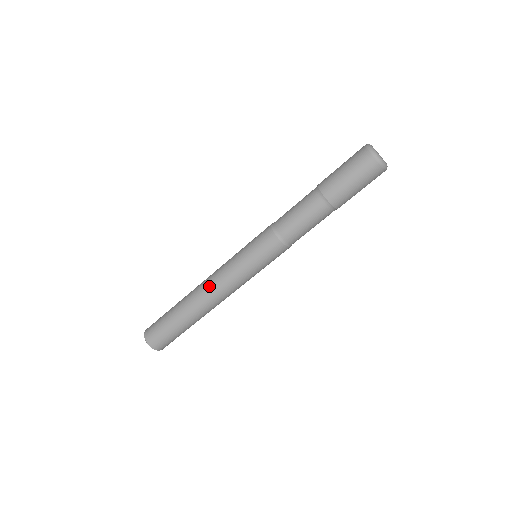
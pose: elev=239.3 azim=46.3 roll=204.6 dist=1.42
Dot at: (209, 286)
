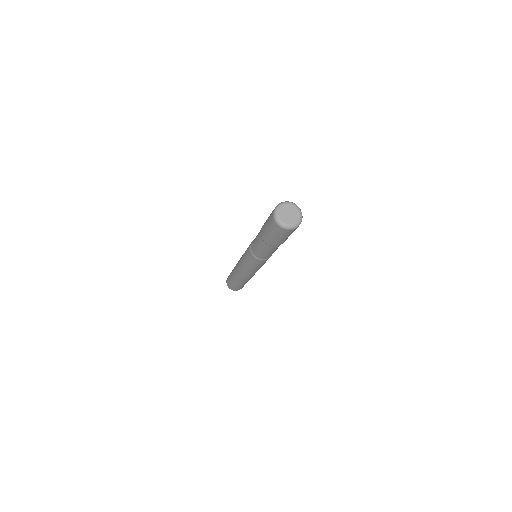
Dot at: (240, 273)
